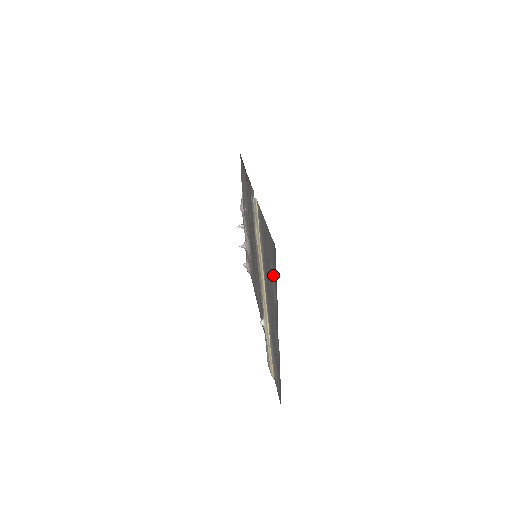
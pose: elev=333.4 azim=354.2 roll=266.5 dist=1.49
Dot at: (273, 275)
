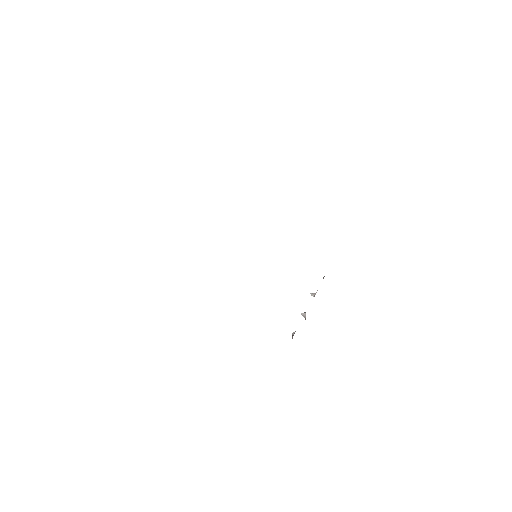
Dot at: occluded
